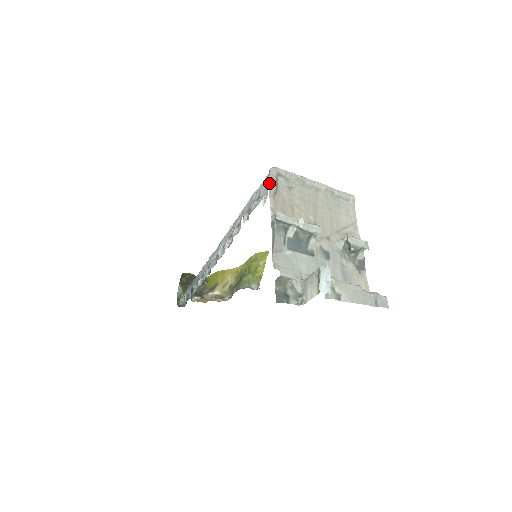
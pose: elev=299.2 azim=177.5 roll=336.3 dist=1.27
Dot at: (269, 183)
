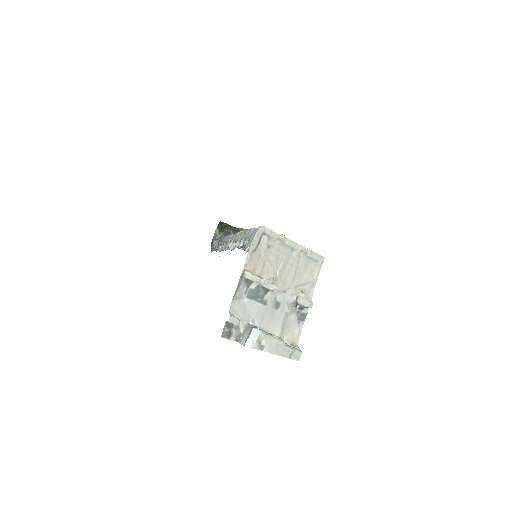
Dot at: (252, 241)
